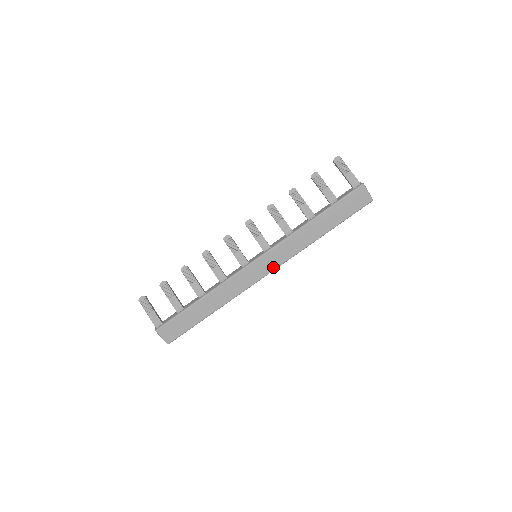
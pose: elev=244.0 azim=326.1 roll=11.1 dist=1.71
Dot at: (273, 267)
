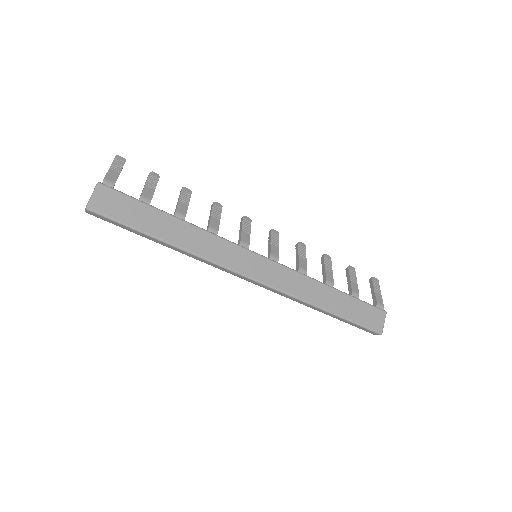
Dot at: (262, 279)
